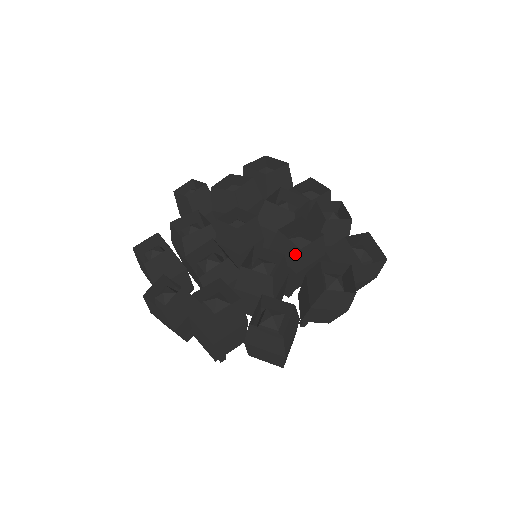
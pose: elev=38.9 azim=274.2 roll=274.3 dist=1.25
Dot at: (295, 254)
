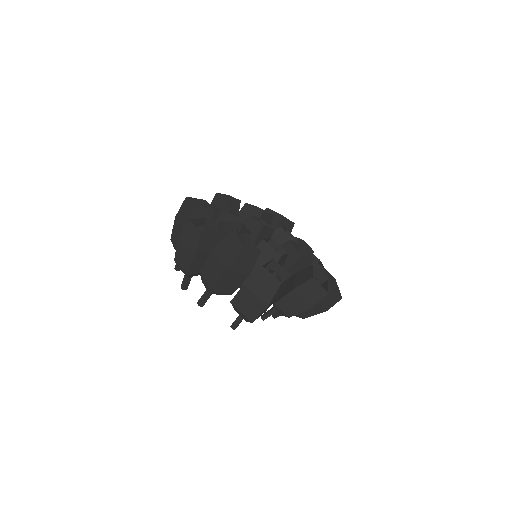
Dot at: (294, 258)
